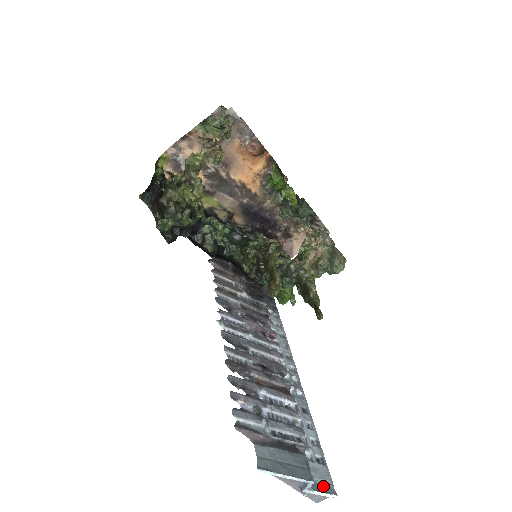
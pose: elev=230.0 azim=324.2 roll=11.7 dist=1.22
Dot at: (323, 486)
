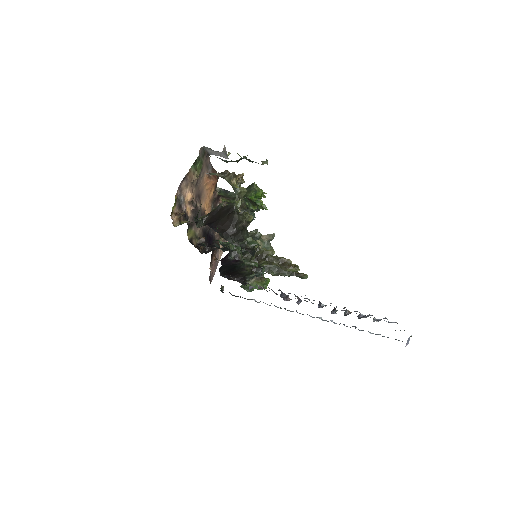
Dot at: (402, 341)
